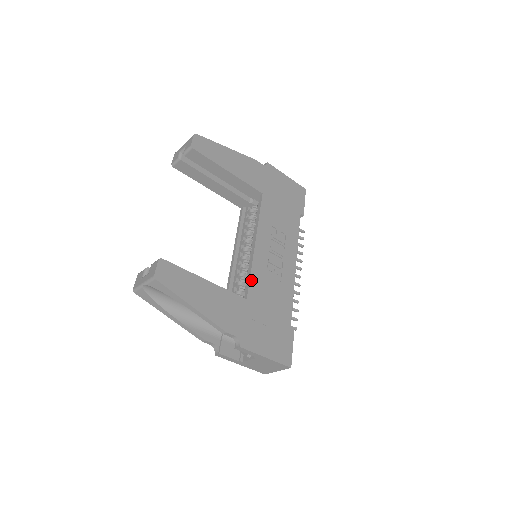
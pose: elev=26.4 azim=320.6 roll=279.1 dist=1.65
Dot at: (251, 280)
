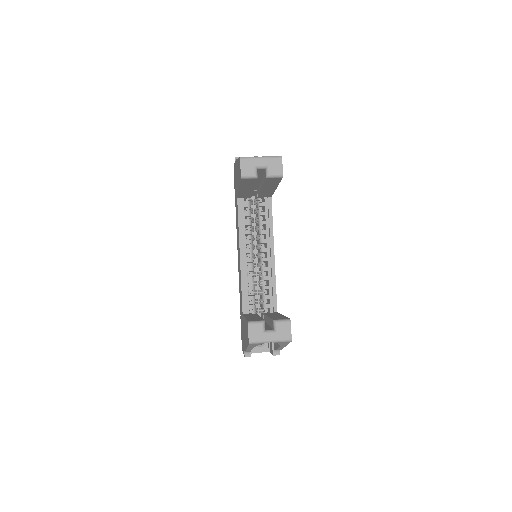
Dot at: occluded
